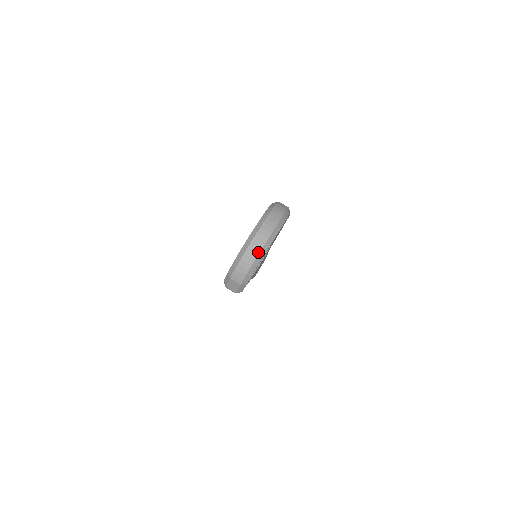
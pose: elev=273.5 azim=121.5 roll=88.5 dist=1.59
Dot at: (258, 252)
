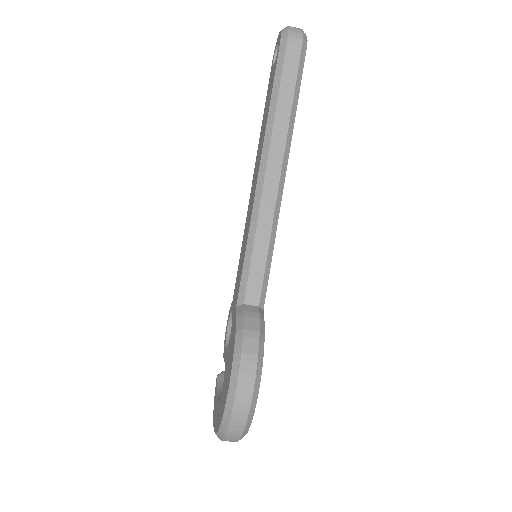
Dot at: occluded
